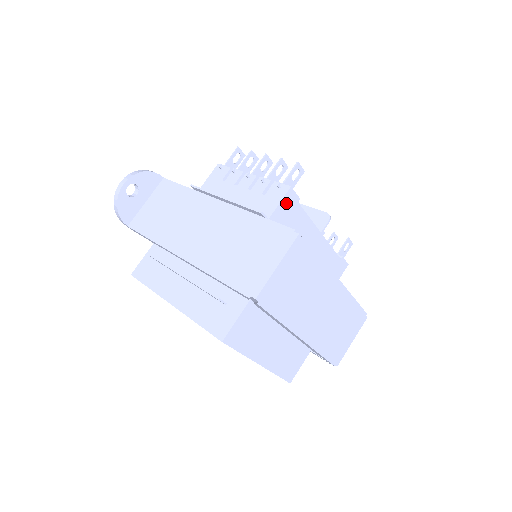
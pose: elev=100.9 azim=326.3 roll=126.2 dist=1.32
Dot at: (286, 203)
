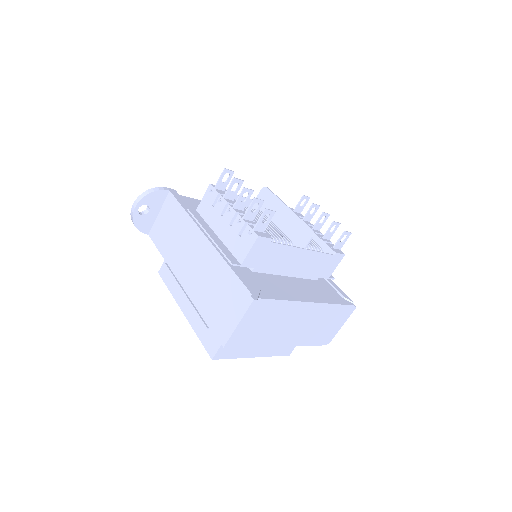
Dot at: (257, 248)
